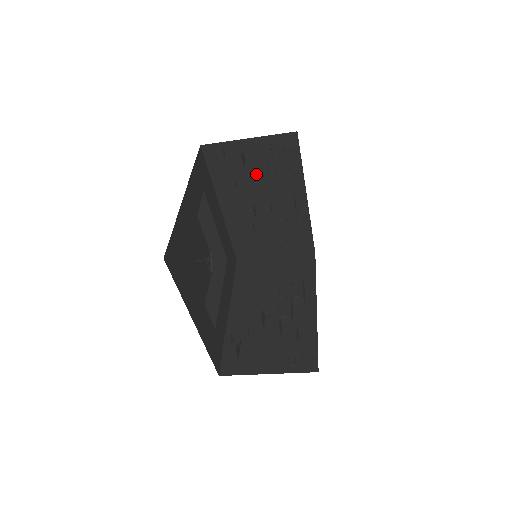
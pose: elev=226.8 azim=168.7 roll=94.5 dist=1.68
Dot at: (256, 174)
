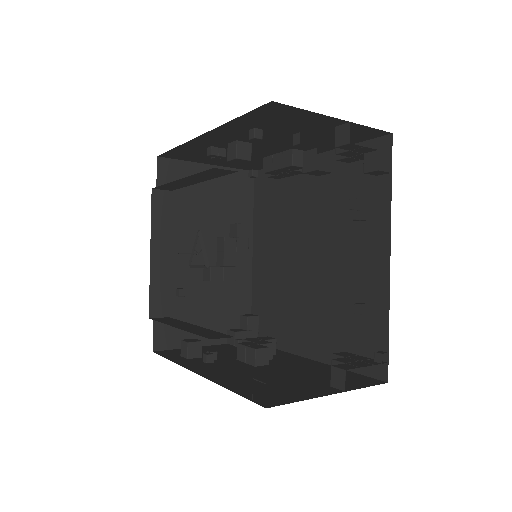
Dot at: occluded
